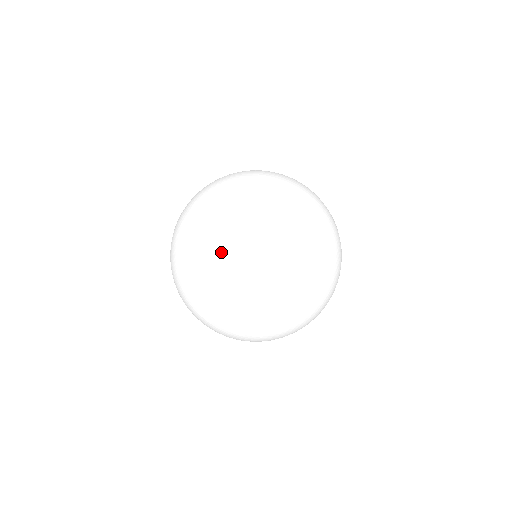
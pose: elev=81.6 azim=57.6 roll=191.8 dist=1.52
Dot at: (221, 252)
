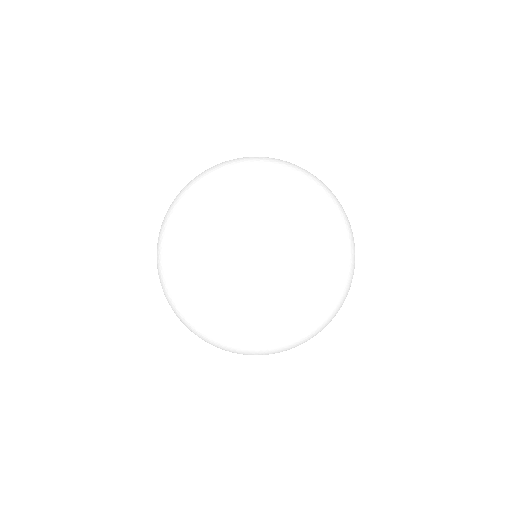
Dot at: (275, 159)
